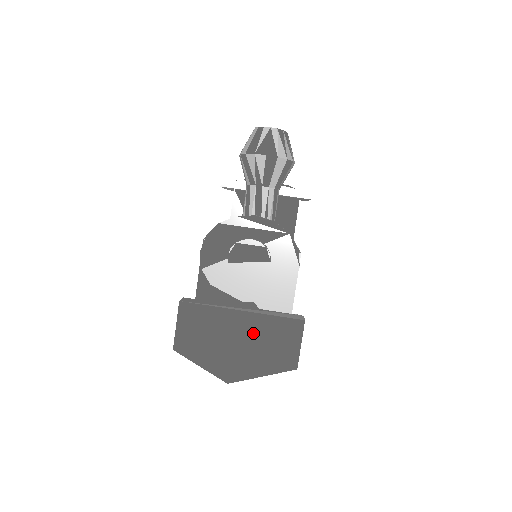
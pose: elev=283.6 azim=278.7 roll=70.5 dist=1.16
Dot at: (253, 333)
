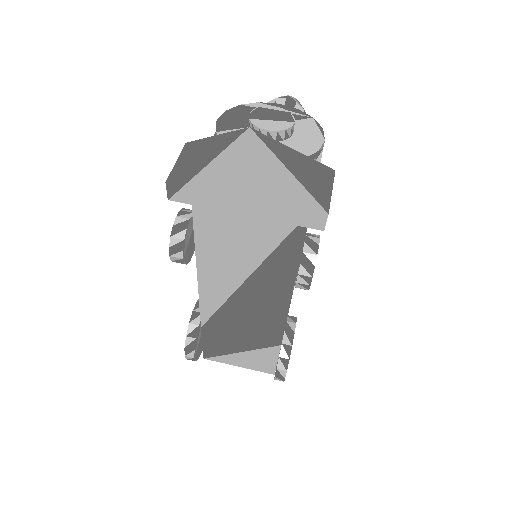
Dot at: occluded
